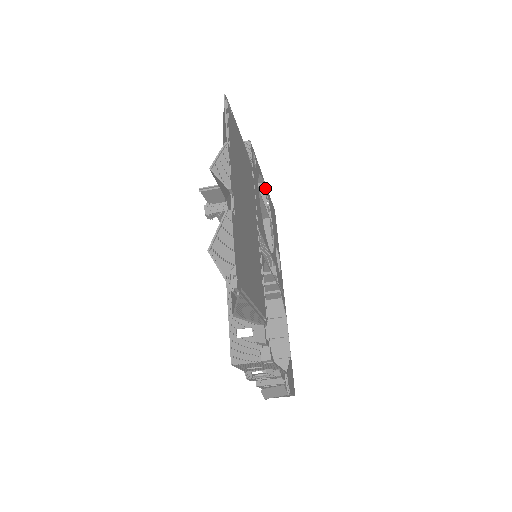
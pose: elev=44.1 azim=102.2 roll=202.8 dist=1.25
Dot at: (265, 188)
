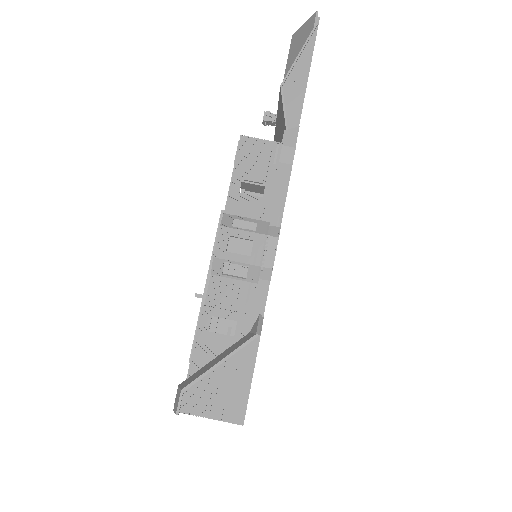
Dot at: occluded
